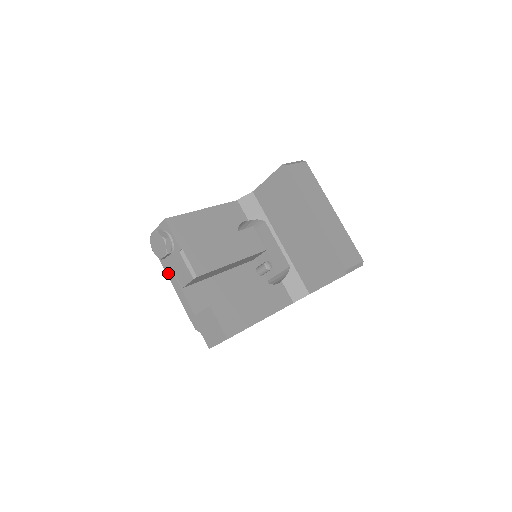
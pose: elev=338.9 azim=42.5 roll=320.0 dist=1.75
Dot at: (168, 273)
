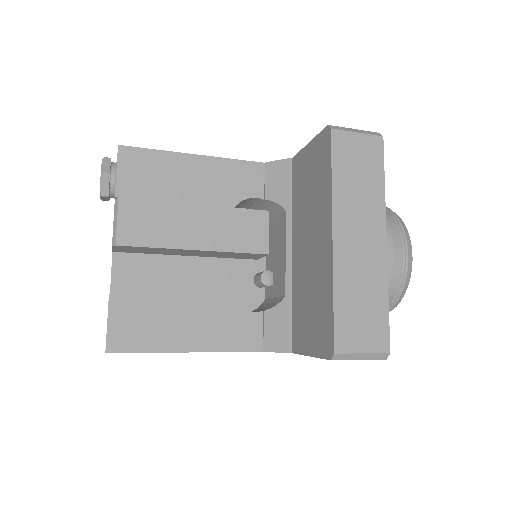
Dot at: occluded
